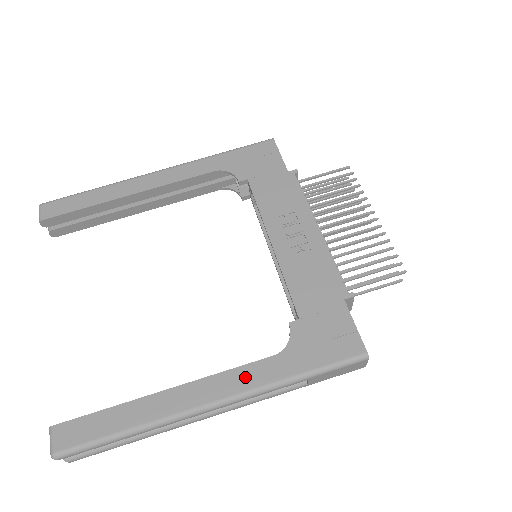
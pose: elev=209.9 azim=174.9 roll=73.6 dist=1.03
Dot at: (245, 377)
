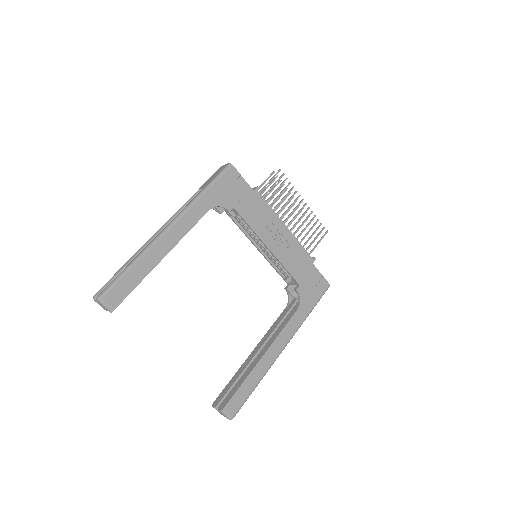
Dot at: (291, 327)
